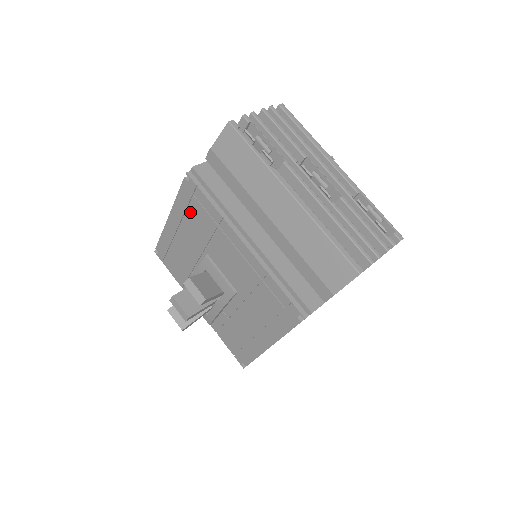
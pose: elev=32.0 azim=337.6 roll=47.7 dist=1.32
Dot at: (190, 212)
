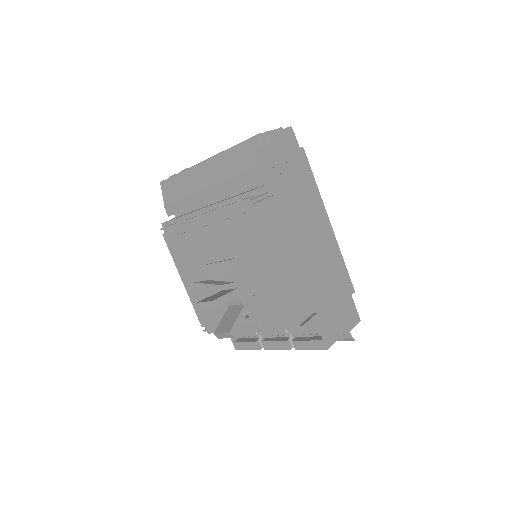
Dot at: (181, 252)
